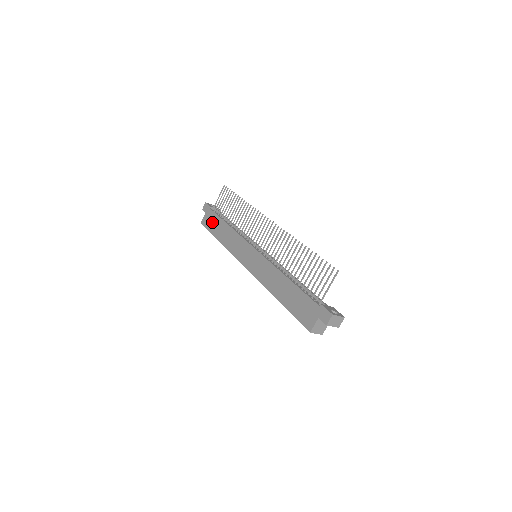
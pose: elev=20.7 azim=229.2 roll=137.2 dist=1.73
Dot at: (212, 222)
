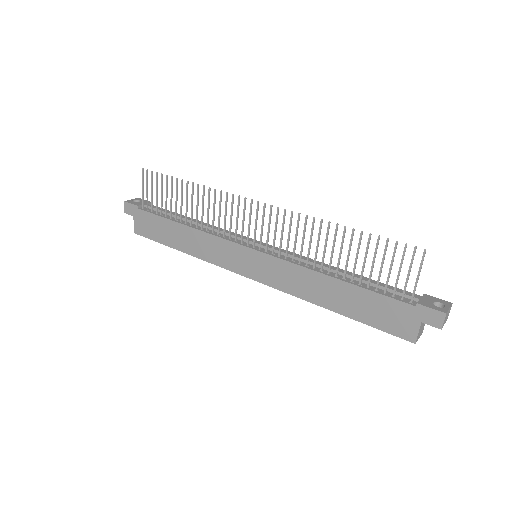
Dot at: (153, 227)
